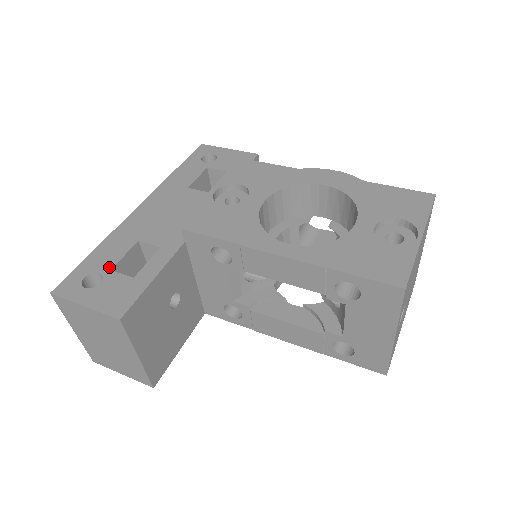
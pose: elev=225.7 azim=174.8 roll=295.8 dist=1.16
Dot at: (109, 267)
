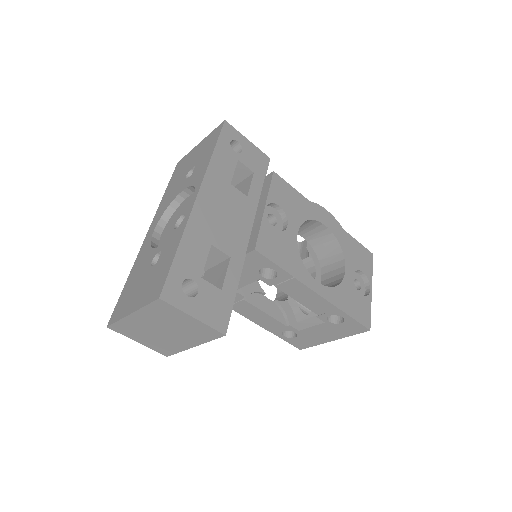
Dot at: (199, 274)
